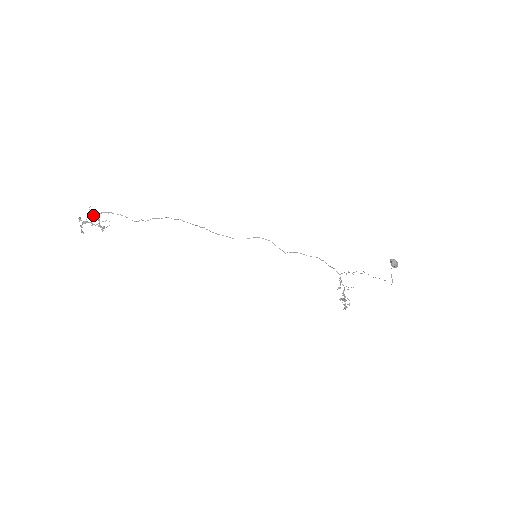
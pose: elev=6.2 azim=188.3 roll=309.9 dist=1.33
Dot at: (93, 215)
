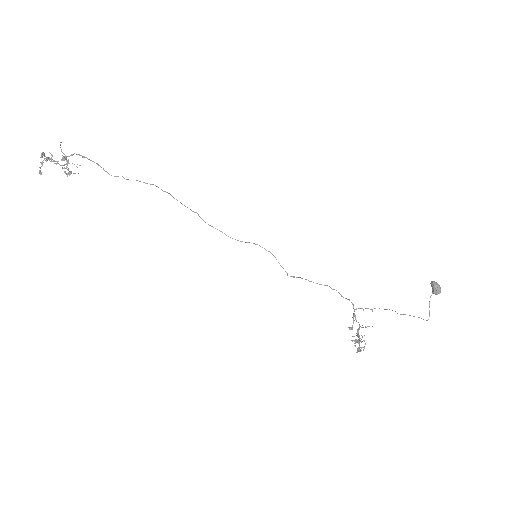
Dot at: (62, 152)
